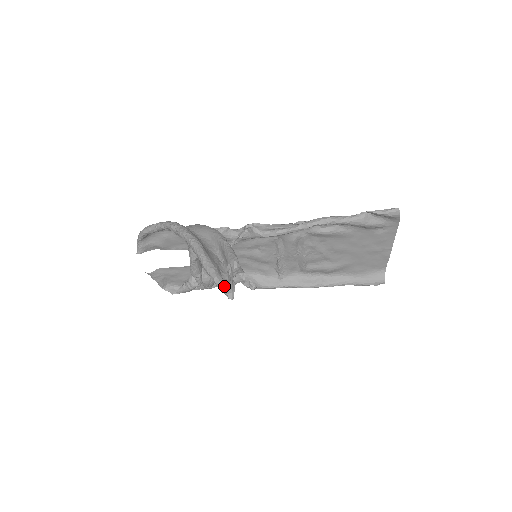
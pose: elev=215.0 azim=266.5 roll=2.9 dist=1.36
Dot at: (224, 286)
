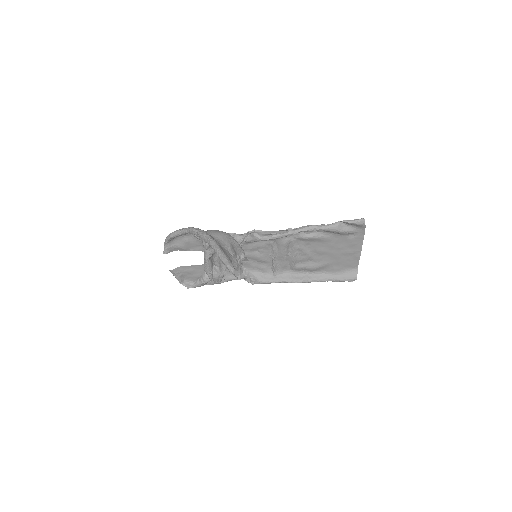
Dot at: (235, 271)
